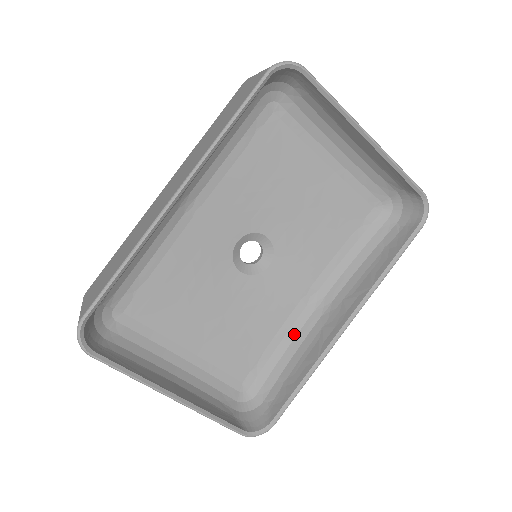
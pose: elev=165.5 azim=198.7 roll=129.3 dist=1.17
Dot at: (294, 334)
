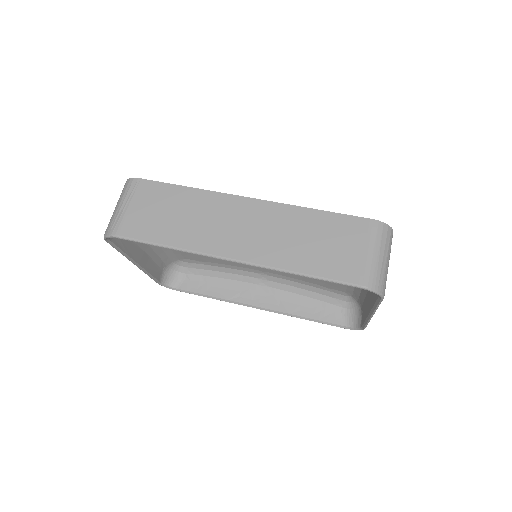
Dot at: (235, 273)
